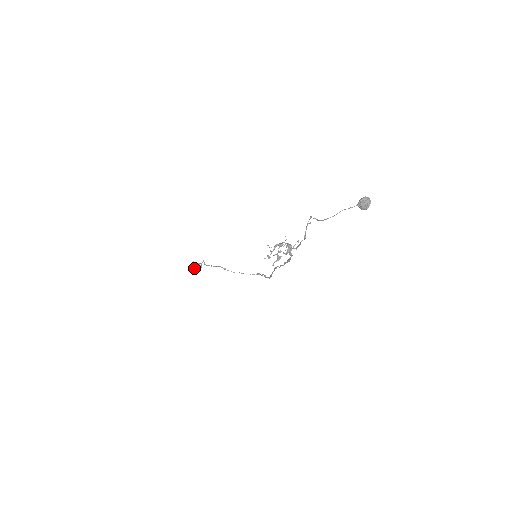
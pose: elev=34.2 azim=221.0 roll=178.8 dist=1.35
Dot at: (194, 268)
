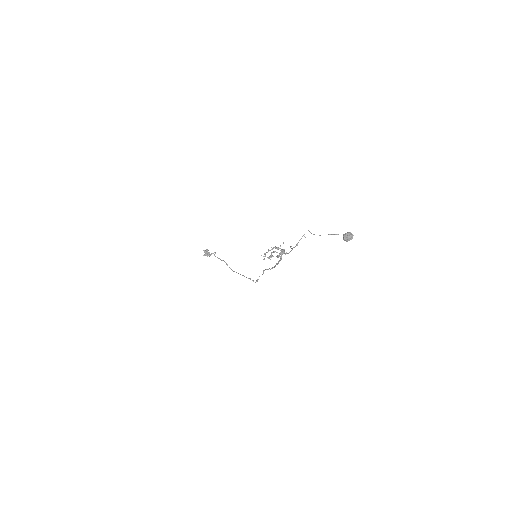
Dot at: (205, 254)
